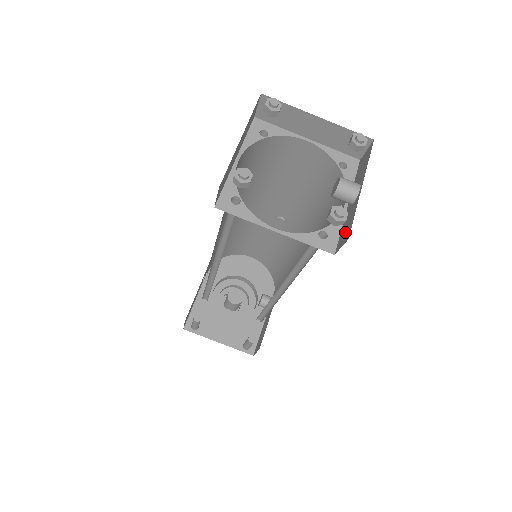
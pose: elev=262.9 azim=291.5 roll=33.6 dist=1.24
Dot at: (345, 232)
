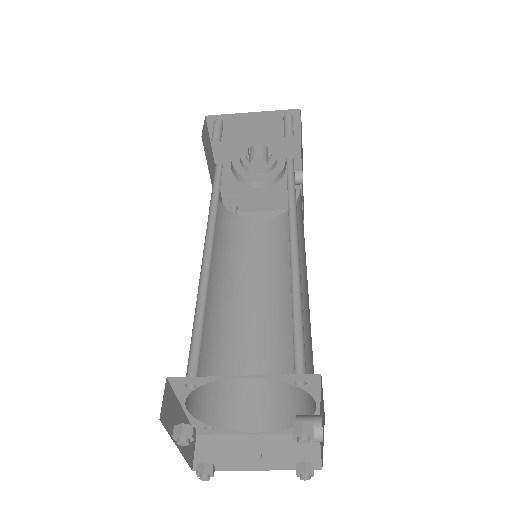
Dot at: (321, 446)
